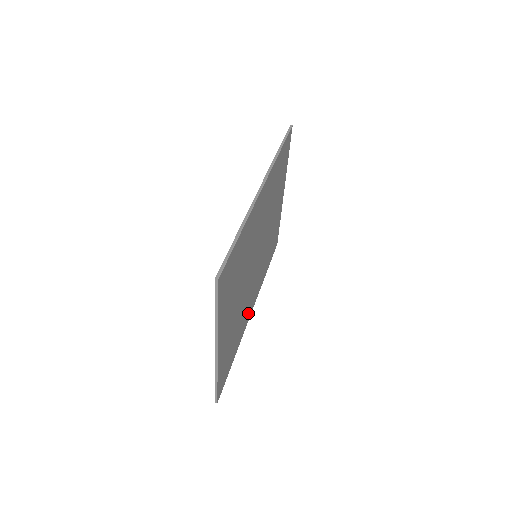
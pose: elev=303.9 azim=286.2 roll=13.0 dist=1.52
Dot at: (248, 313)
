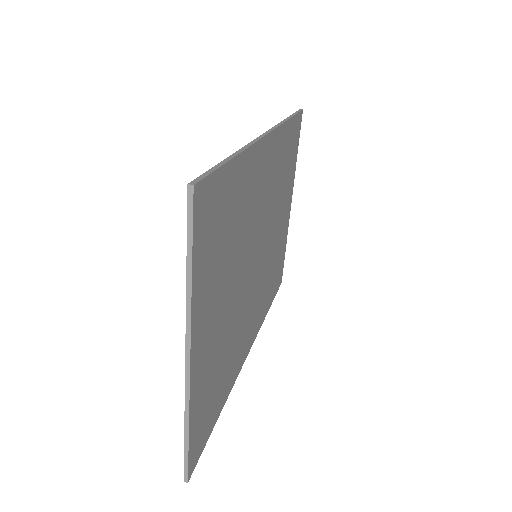
Dot at: (243, 350)
